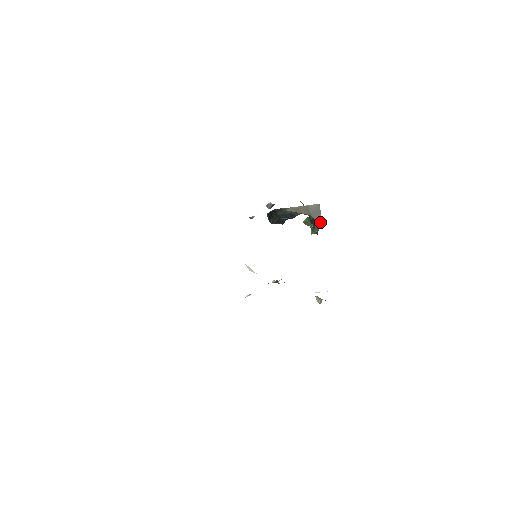
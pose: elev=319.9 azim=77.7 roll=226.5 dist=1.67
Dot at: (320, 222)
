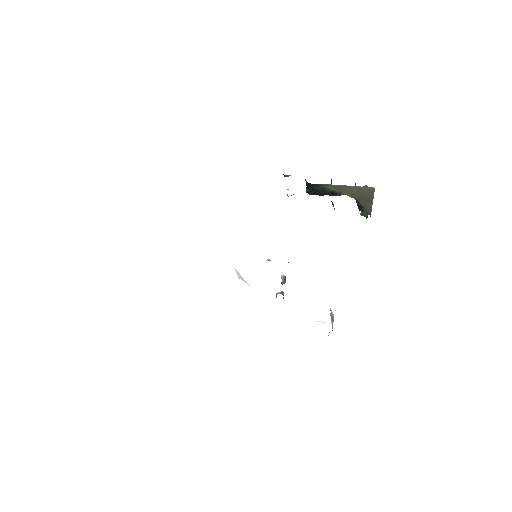
Dot at: (369, 212)
